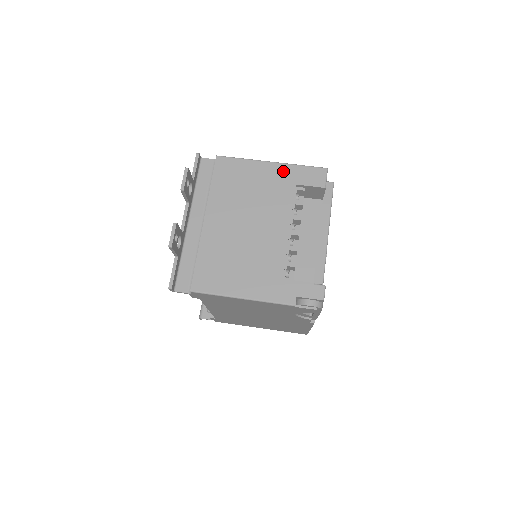
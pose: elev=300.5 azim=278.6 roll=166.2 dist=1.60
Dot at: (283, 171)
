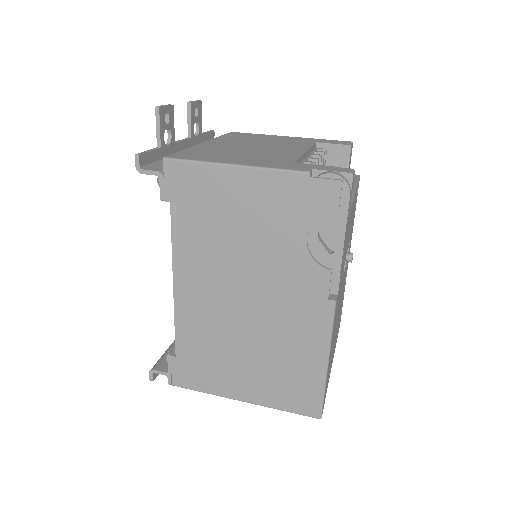
Dot at: (302, 139)
